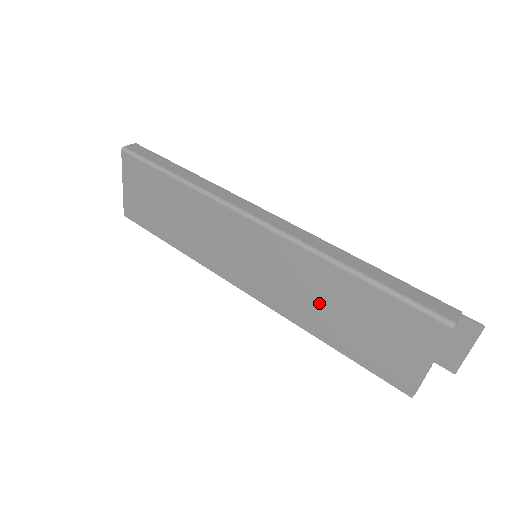
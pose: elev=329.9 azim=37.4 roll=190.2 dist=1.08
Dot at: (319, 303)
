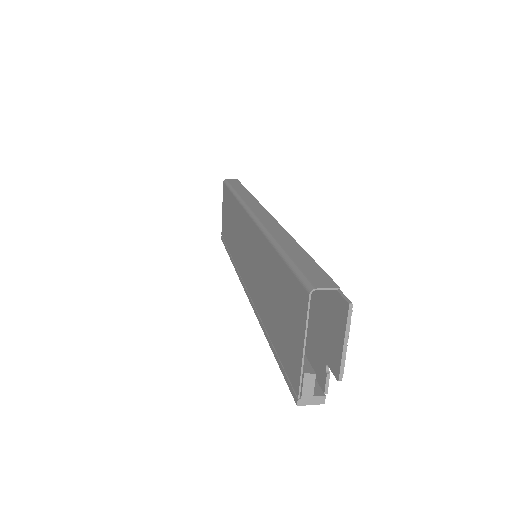
Dot at: (266, 291)
